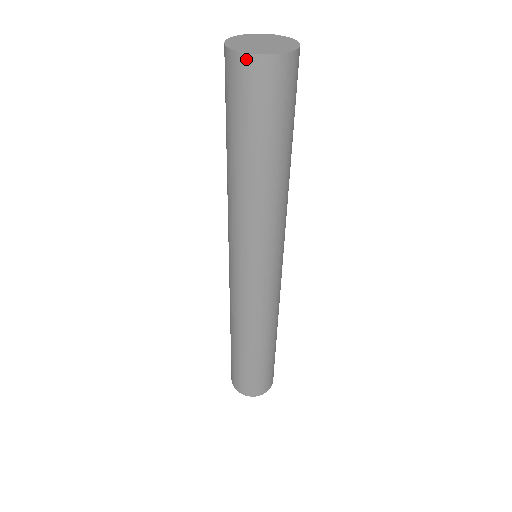
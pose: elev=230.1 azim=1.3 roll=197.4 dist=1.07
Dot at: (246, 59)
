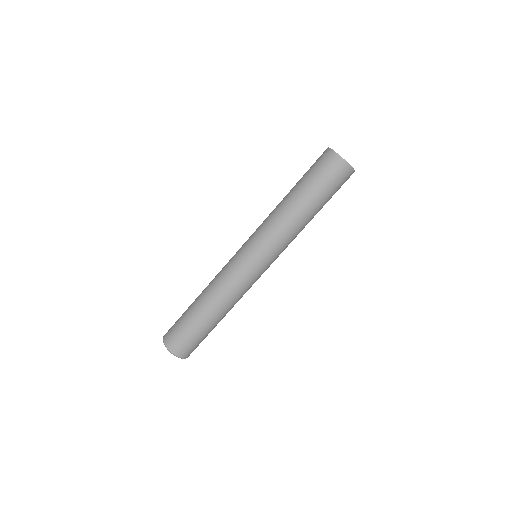
Dot at: (339, 159)
